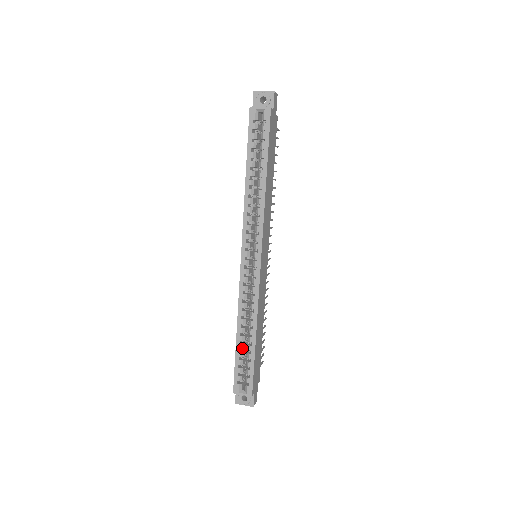
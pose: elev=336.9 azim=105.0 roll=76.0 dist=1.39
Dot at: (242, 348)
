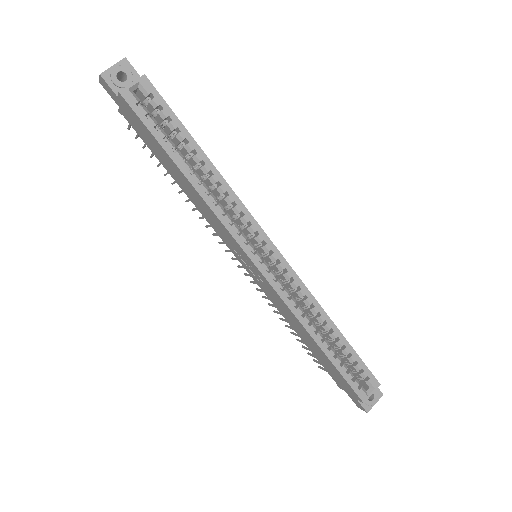
Dot at: (334, 353)
